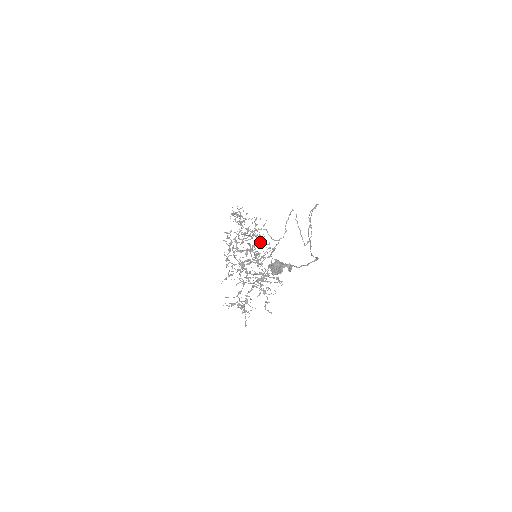
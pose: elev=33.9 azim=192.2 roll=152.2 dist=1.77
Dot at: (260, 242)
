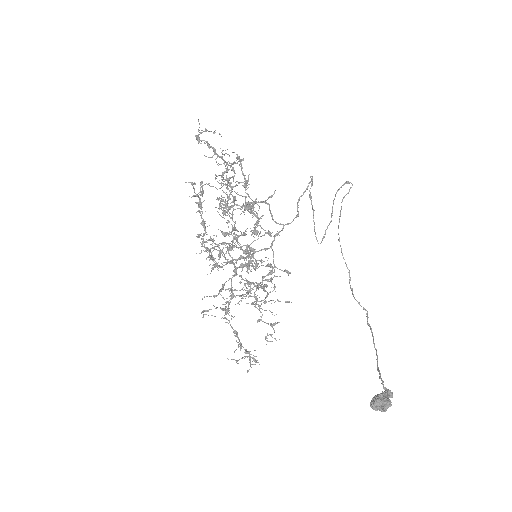
Dot at: occluded
